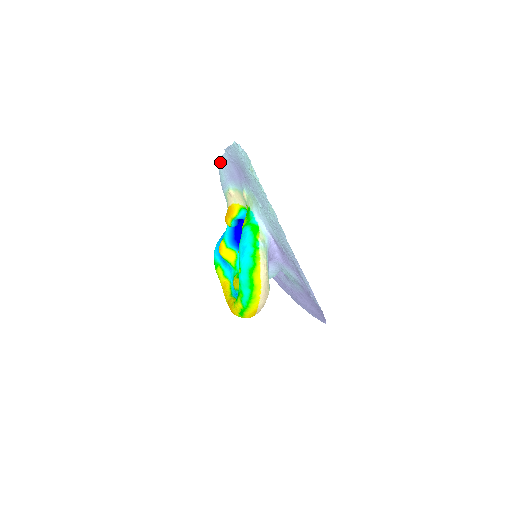
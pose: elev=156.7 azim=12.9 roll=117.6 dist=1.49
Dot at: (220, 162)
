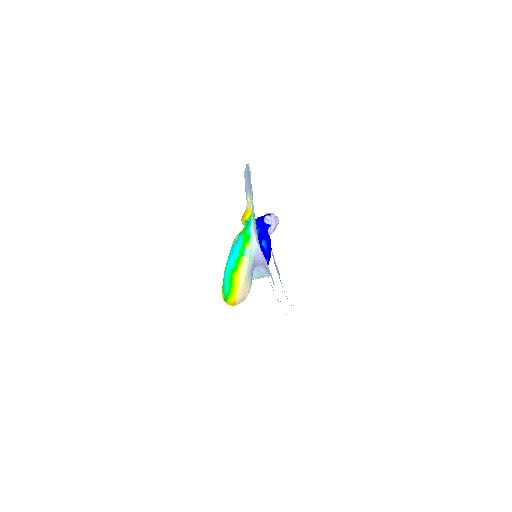
Dot at: (244, 172)
